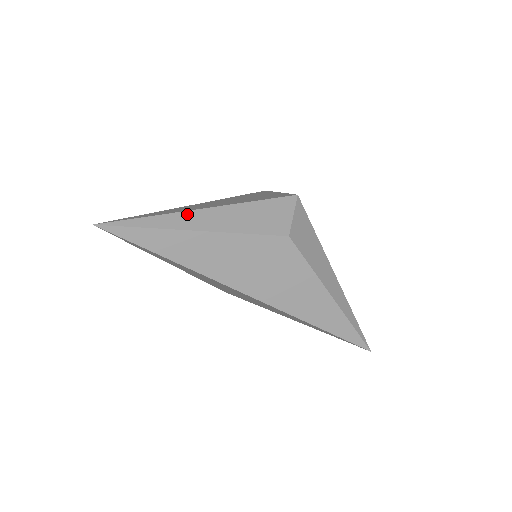
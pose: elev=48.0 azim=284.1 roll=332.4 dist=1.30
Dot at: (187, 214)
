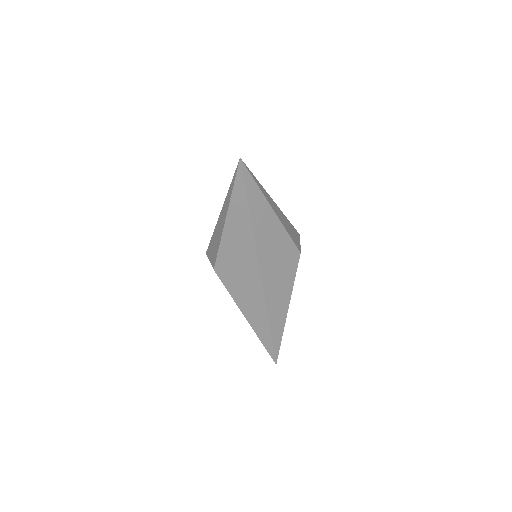
Dot at: (270, 197)
